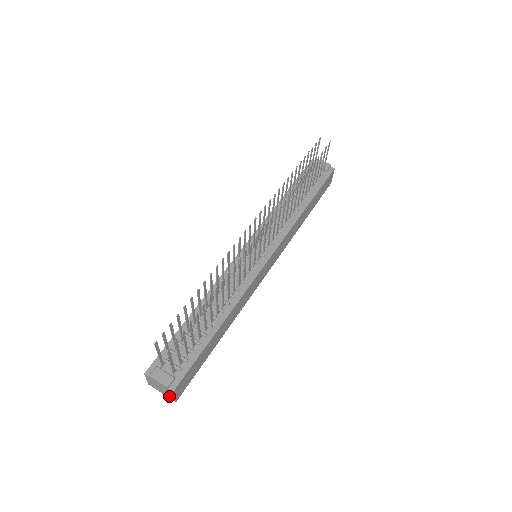
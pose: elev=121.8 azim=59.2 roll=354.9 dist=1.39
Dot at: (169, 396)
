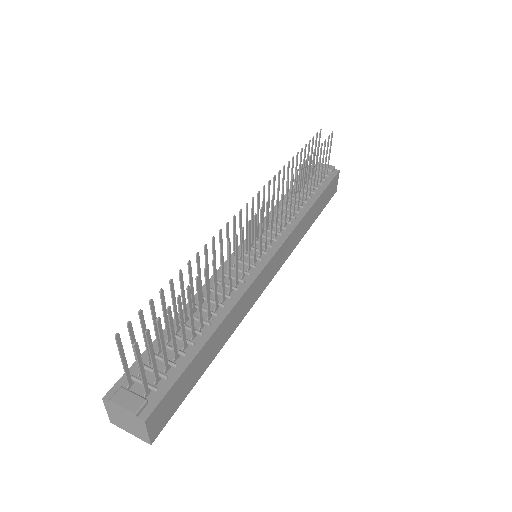
Dot at: (140, 435)
